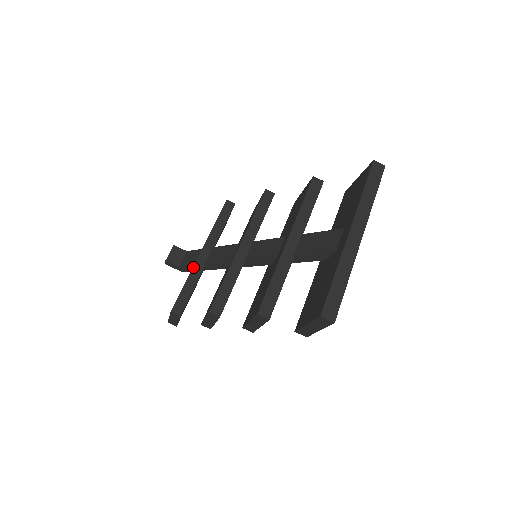
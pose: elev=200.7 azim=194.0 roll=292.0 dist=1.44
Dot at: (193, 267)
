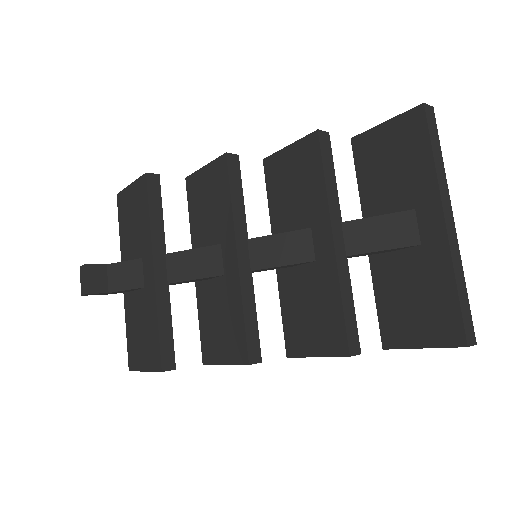
Dot at: (156, 296)
